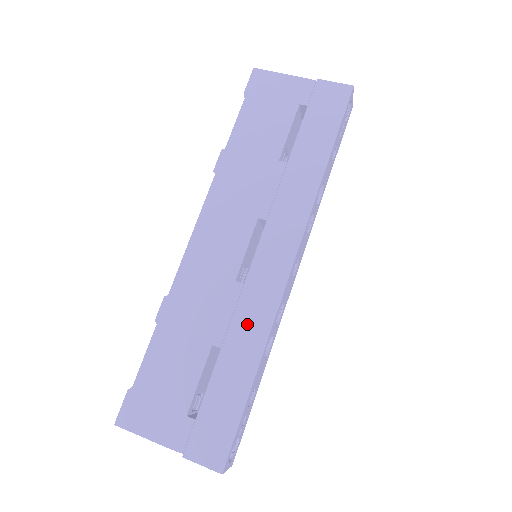
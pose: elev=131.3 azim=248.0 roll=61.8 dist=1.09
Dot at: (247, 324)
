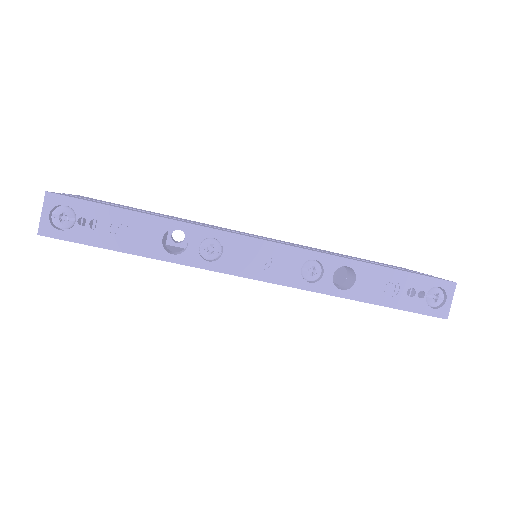
Dot at: (194, 223)
